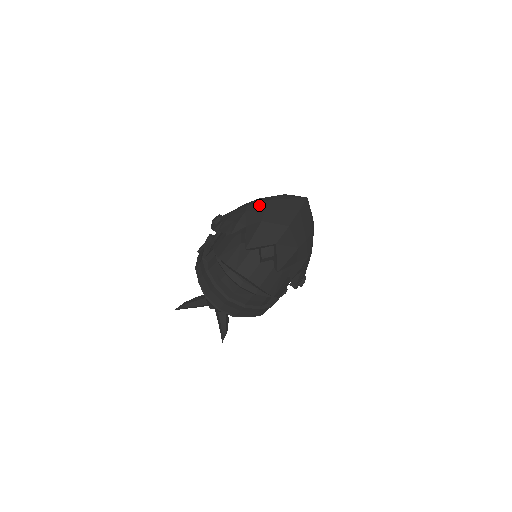
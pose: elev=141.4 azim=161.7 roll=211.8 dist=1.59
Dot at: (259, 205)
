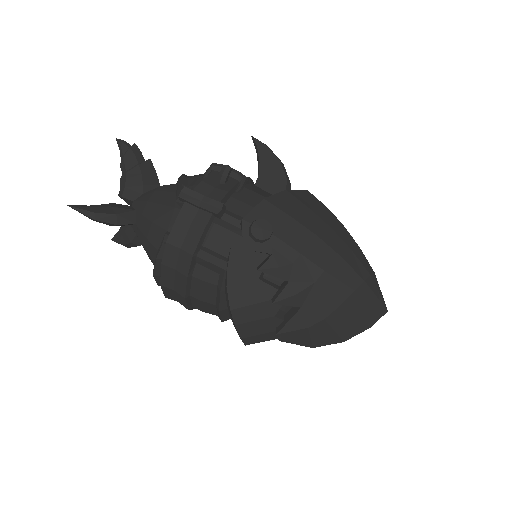
Dot at: (338, 288)
